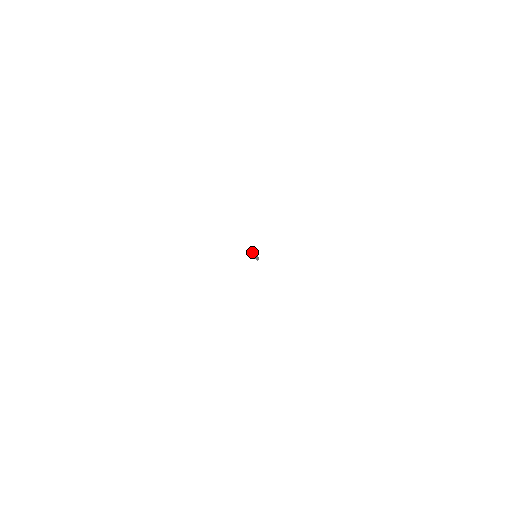
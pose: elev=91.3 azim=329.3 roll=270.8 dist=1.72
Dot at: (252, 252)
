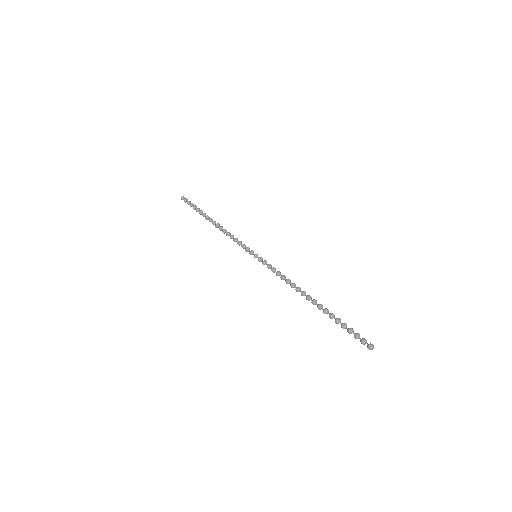
Dot at: occluded
